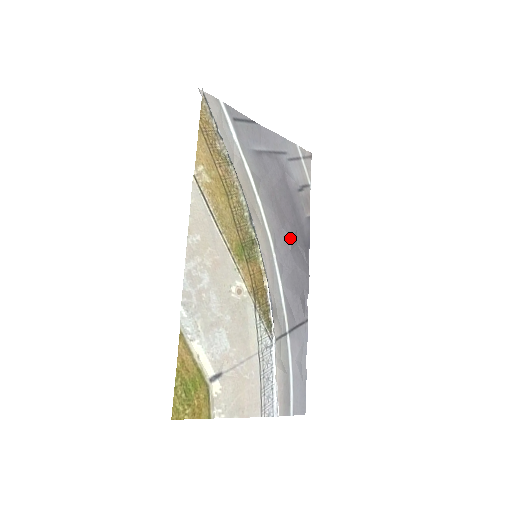
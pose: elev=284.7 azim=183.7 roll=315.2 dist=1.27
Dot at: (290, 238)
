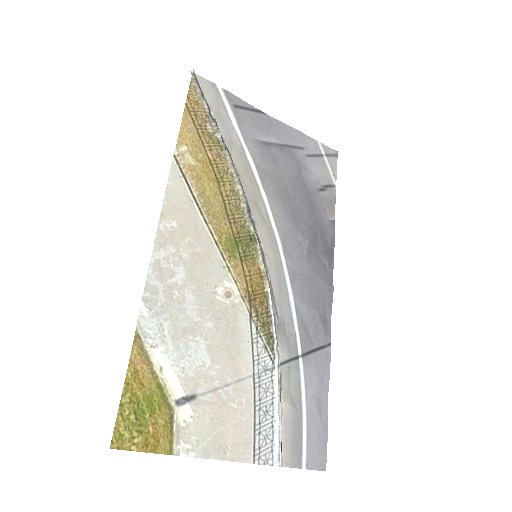
Dot at: (306, 241)
